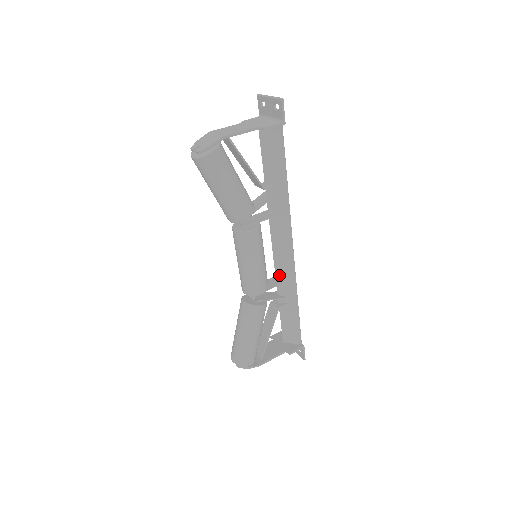
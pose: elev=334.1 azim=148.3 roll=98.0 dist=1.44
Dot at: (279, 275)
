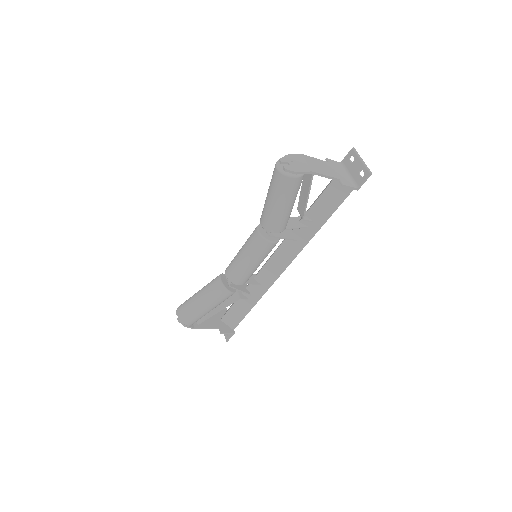
Dot at: (259, 277)
